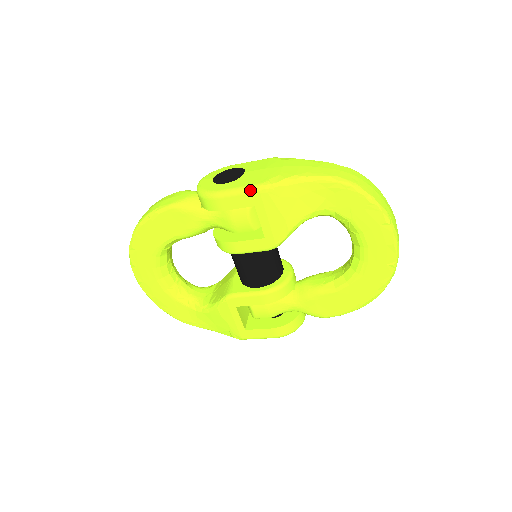
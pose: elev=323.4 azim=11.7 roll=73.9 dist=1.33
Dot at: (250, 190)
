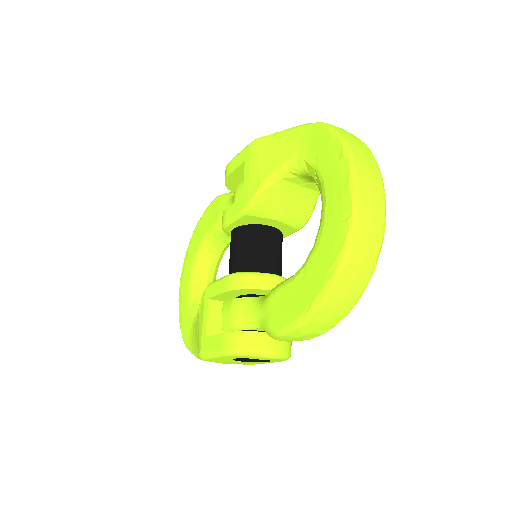
Dot at: (246, 146)
